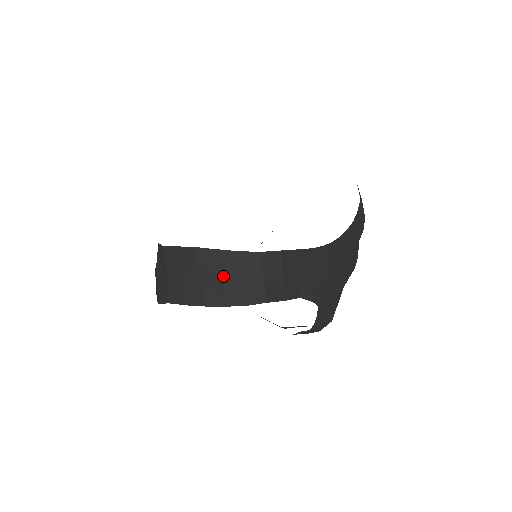
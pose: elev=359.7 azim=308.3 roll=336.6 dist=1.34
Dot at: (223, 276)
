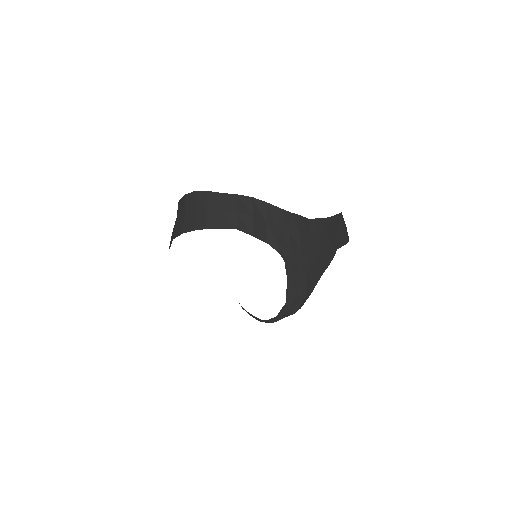
Dot at: (209, 208)
